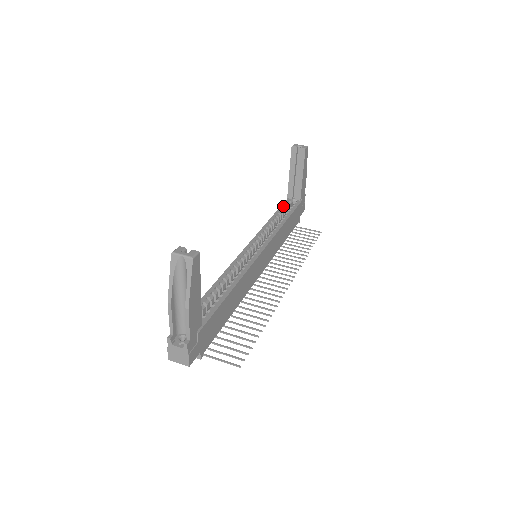
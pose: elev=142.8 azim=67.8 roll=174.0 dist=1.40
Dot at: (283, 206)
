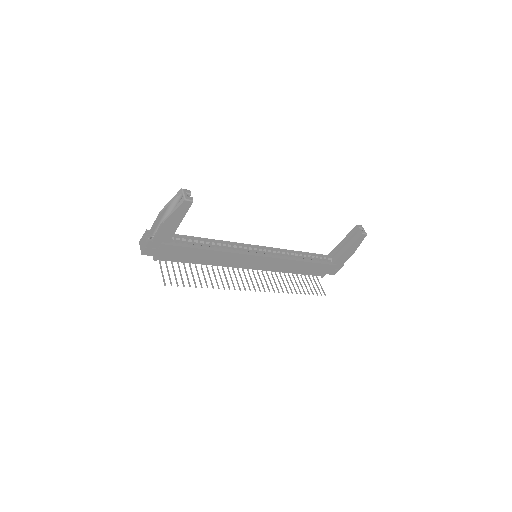
Dot at: (318, 255)
